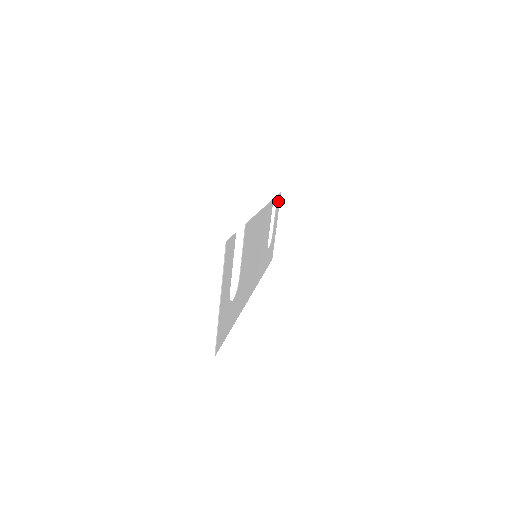
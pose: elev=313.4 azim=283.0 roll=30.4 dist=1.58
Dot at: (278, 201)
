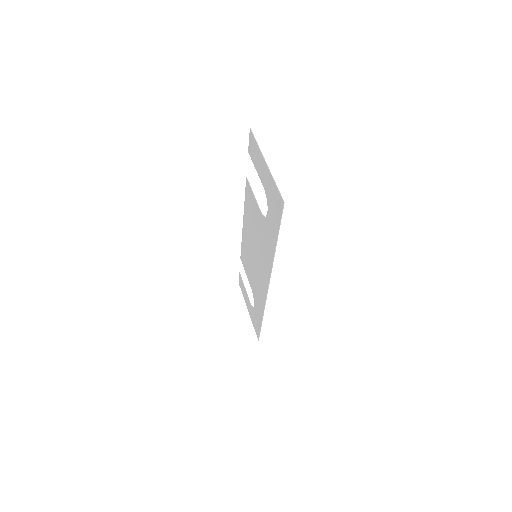
Dot at: (241, 283)
